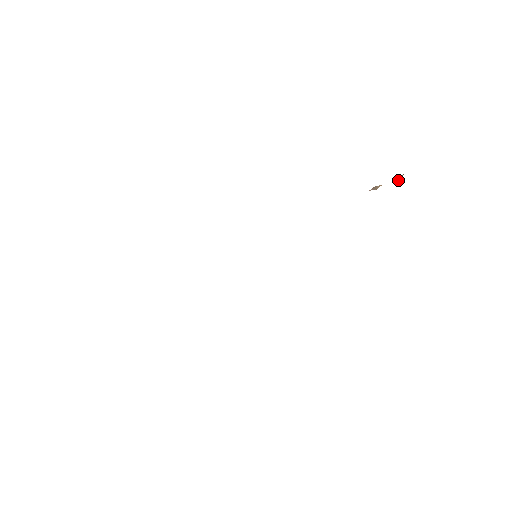
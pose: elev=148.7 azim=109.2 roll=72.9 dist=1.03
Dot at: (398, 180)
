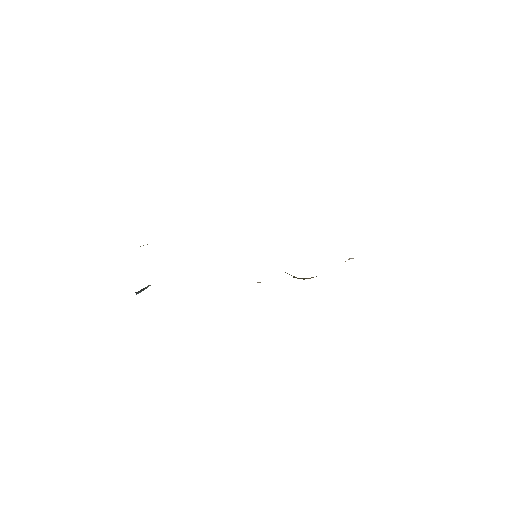
Dot at: occluded
